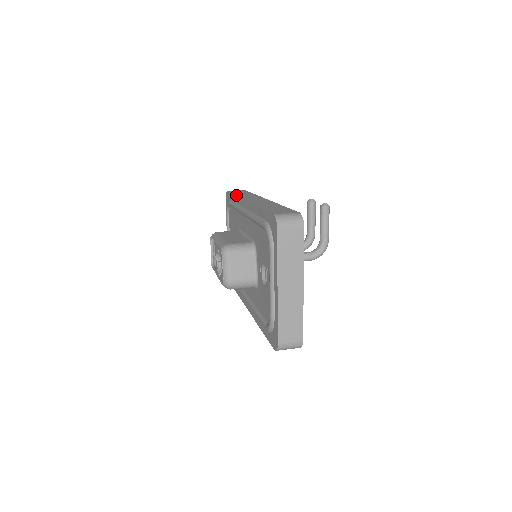
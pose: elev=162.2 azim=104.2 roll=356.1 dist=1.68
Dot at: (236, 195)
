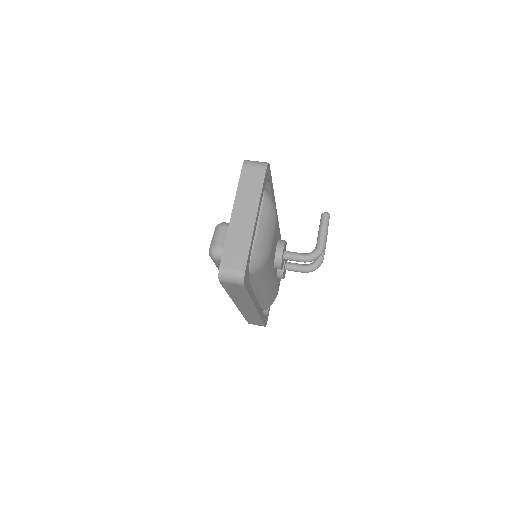
Dot at: occluded
